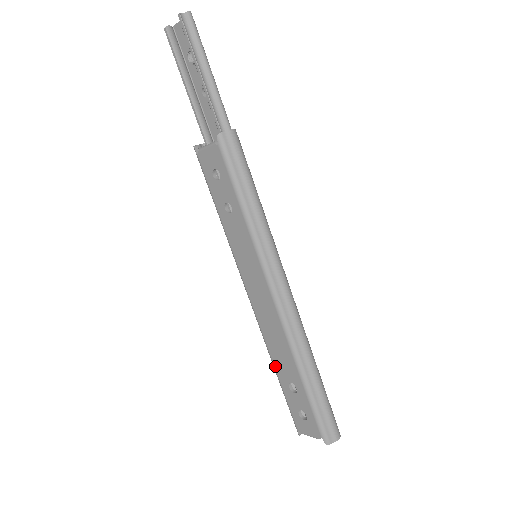
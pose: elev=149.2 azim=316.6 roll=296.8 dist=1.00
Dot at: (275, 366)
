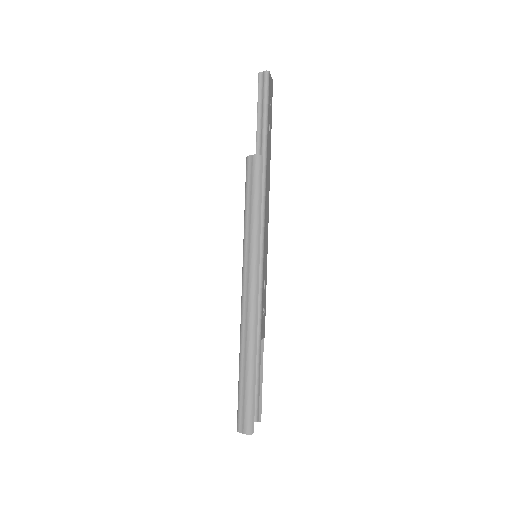
Dot at: occluded
